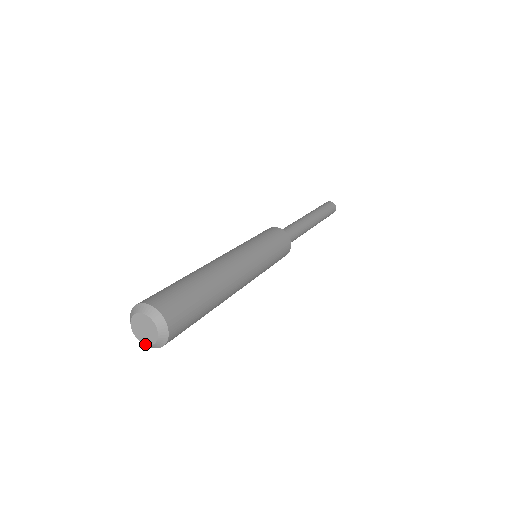
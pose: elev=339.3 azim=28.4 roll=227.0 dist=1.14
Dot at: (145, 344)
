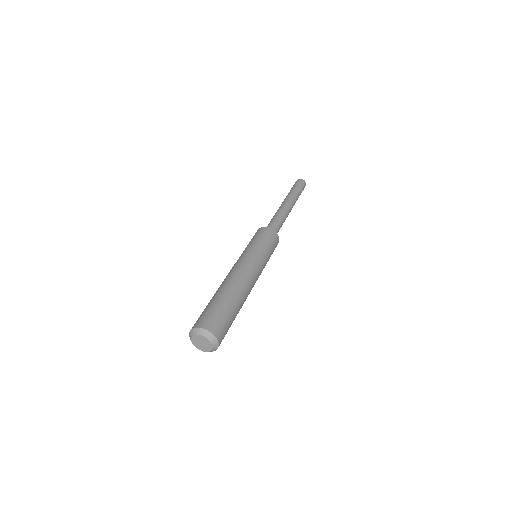
Dot at: occluded
